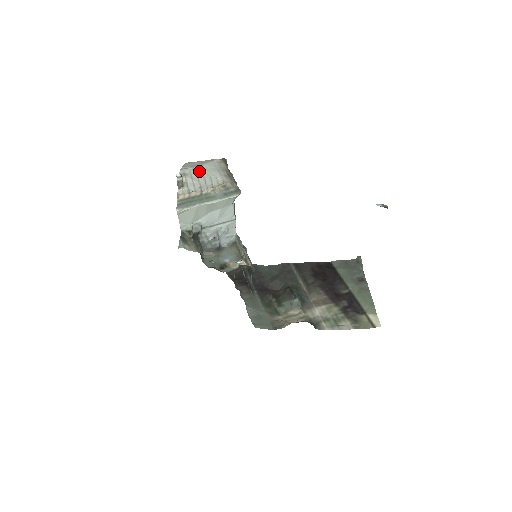
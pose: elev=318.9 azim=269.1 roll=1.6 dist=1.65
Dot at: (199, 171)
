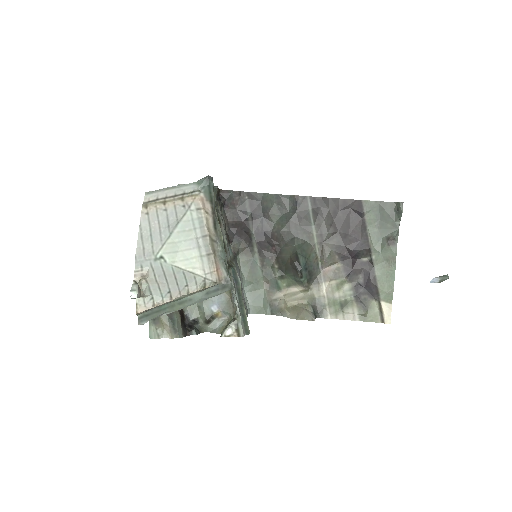
Dot at: (165, 262)
